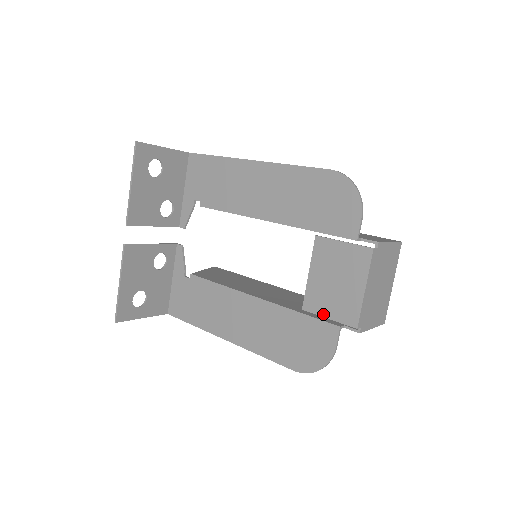
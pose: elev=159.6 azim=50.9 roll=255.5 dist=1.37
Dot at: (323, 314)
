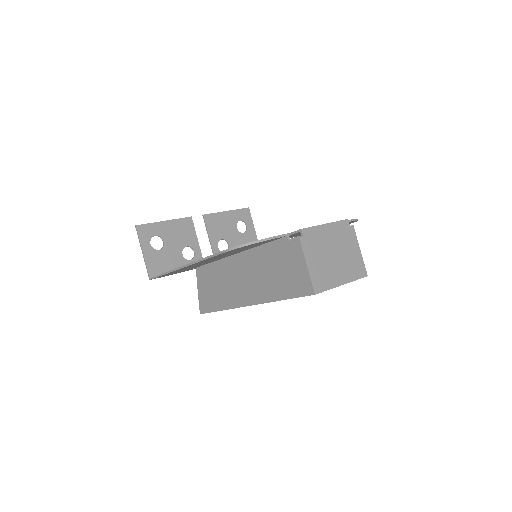
Dot at: occluded
